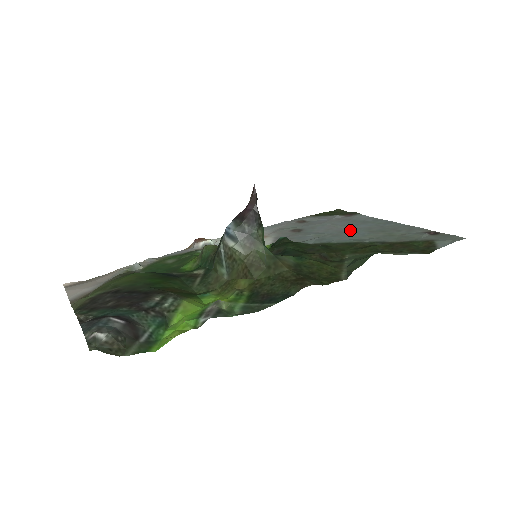
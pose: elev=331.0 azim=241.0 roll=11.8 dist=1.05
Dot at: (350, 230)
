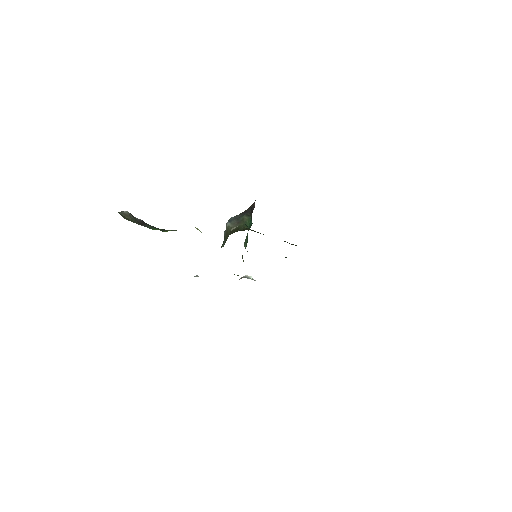
Dot at: occluded
